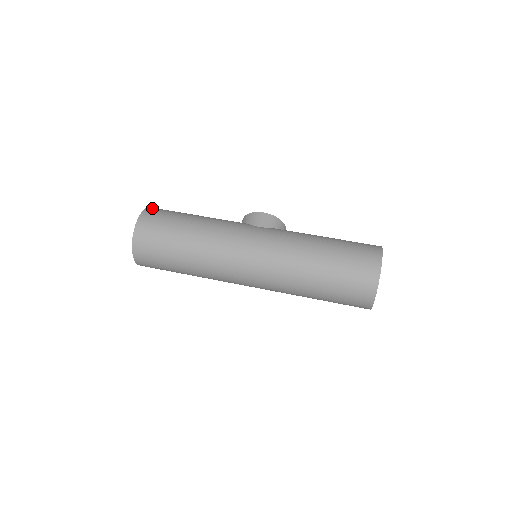
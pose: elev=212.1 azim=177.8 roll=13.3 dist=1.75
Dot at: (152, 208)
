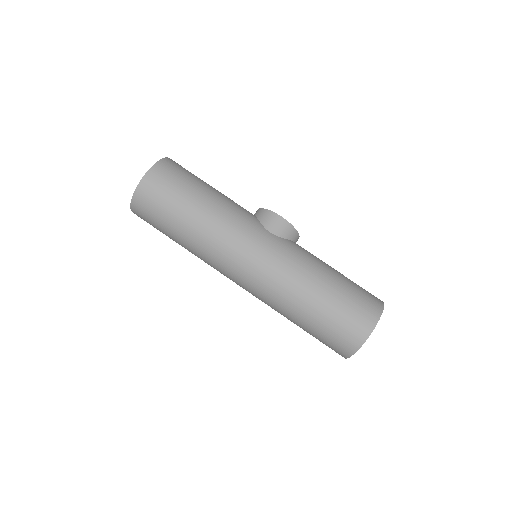
Dot at: (167, 161)
